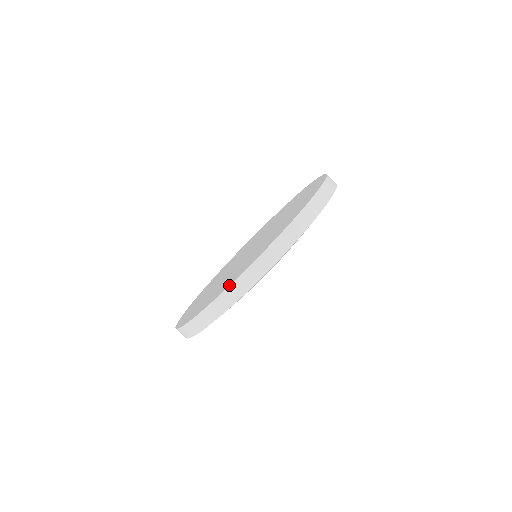
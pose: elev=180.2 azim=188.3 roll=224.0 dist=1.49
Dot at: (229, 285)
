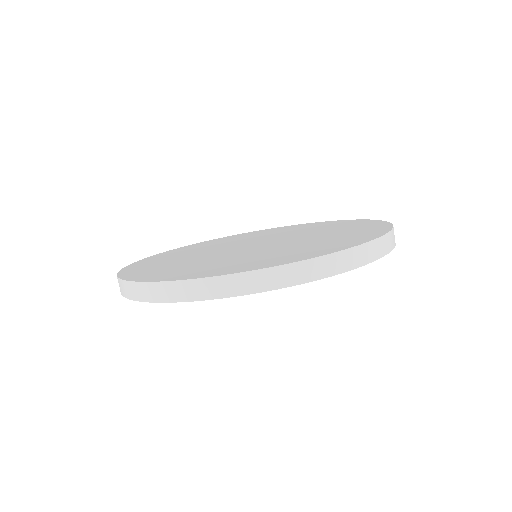
Dot at: (327, 253)
